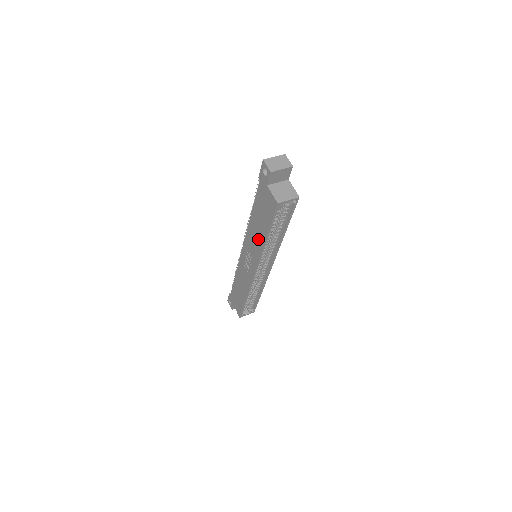
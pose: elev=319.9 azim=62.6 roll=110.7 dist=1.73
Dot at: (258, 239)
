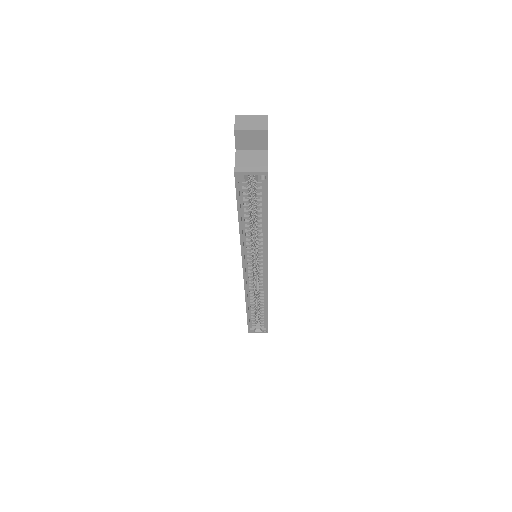
Dot at: occluded
